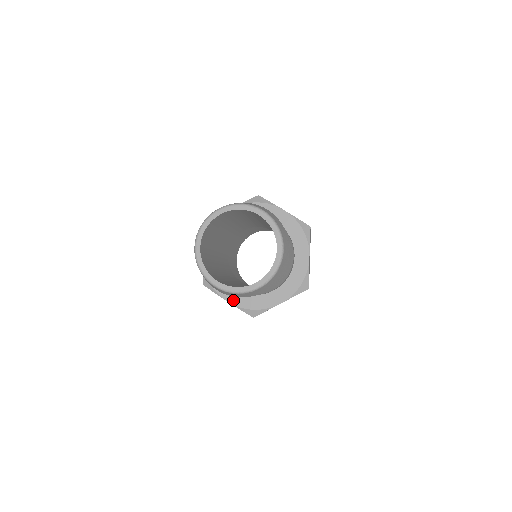
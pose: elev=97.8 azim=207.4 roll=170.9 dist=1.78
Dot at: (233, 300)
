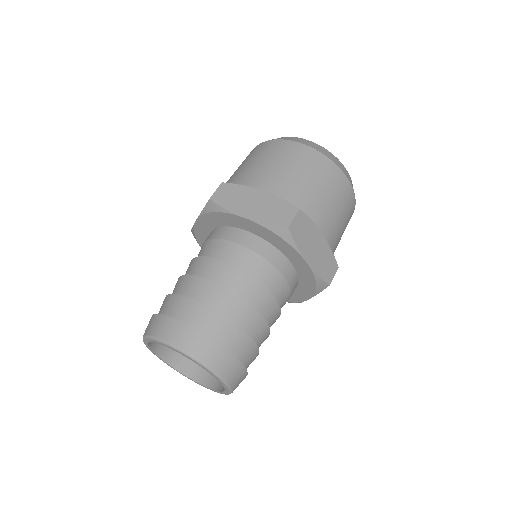
Dot at: occluded
